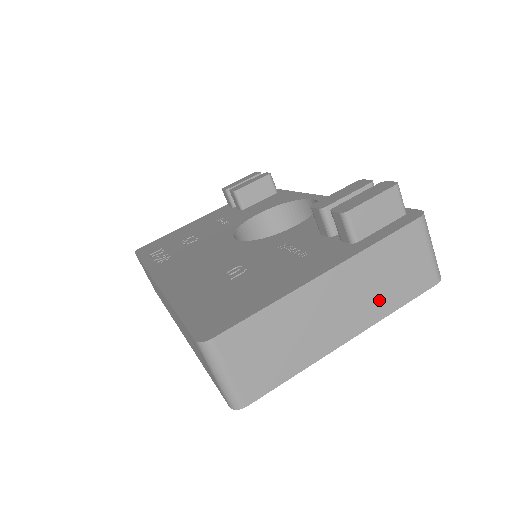
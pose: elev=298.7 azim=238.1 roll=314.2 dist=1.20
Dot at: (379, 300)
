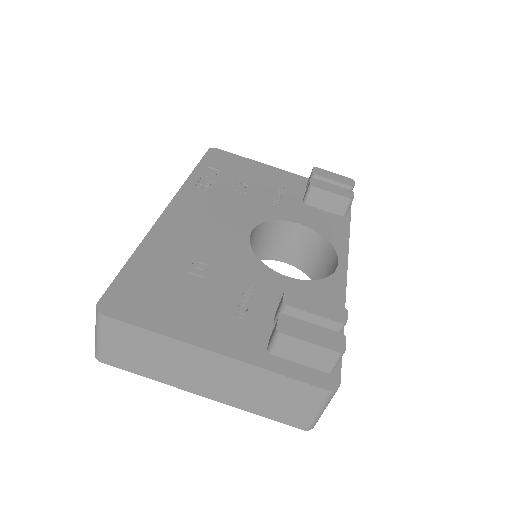
Dot at: (246, 399)
